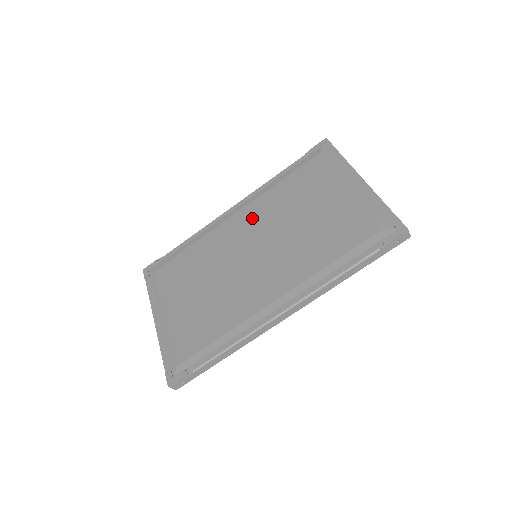
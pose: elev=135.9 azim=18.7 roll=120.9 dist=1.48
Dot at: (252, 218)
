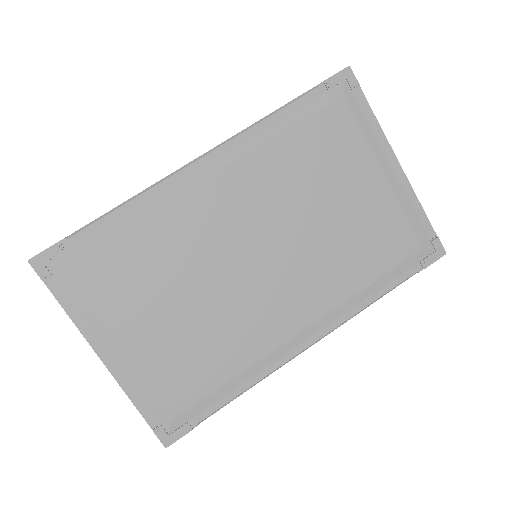
Dot at: (245, 193)
